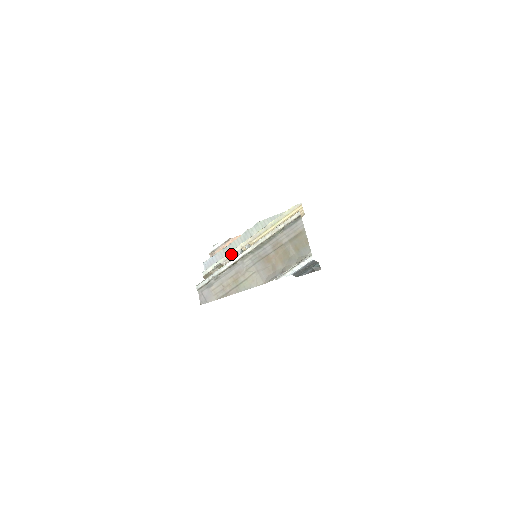
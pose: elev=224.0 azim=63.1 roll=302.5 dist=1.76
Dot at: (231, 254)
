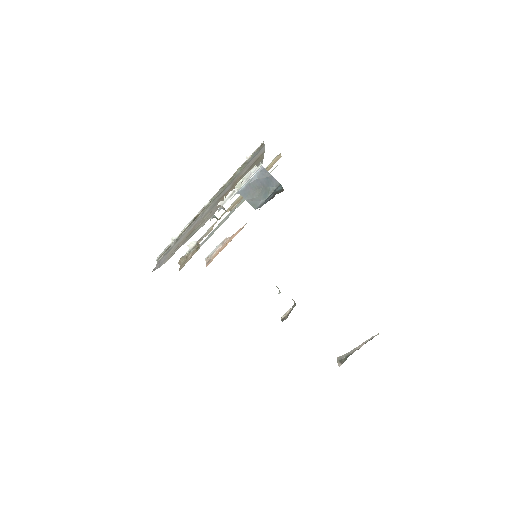
Dot at: (208, 230)
